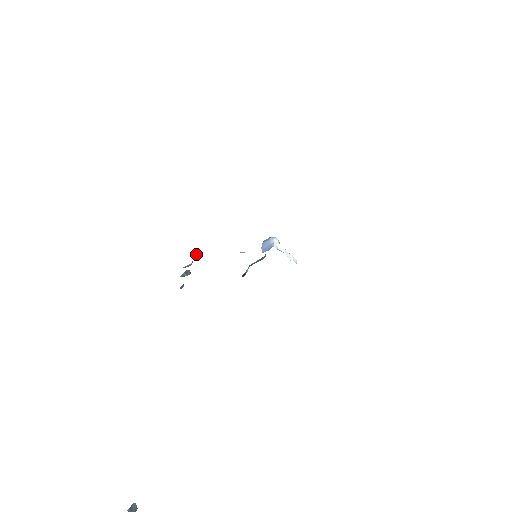
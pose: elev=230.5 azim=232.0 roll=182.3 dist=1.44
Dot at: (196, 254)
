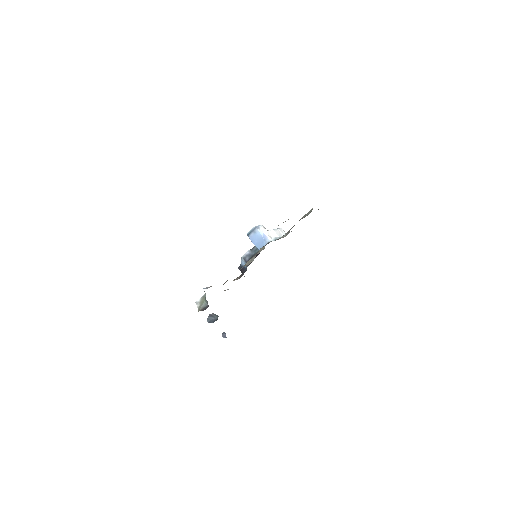
Dot at: occluded
